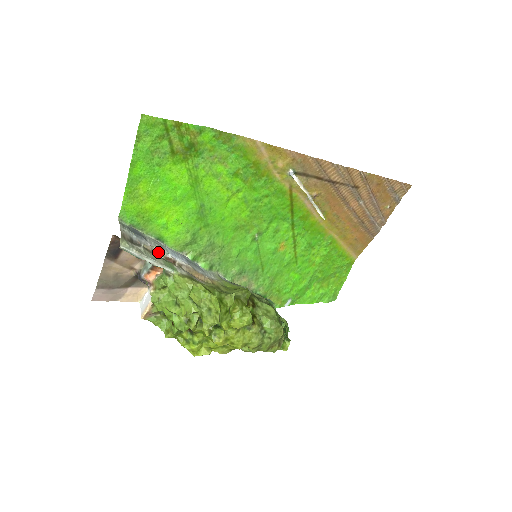
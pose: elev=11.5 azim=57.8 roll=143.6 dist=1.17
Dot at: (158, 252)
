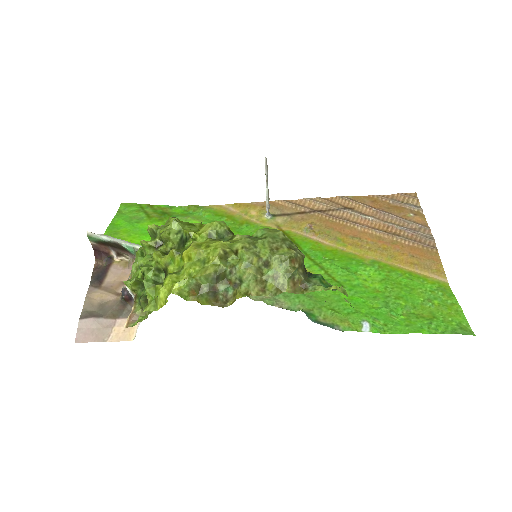
Dot at: occluded
